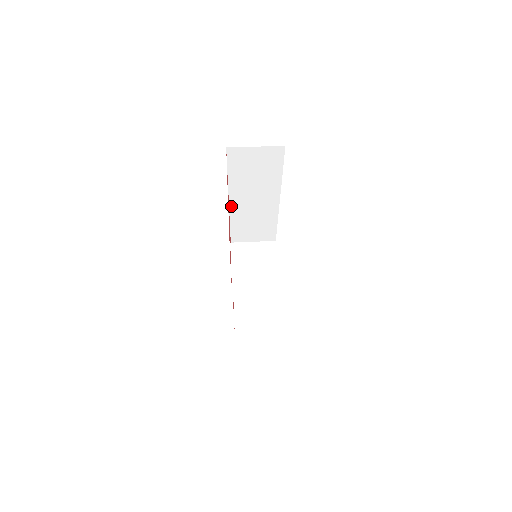
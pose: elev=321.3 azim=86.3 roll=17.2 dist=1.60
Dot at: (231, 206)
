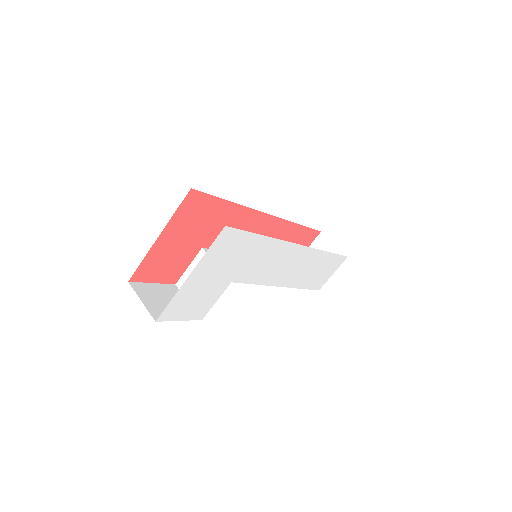
Dot at: (246, 207)
